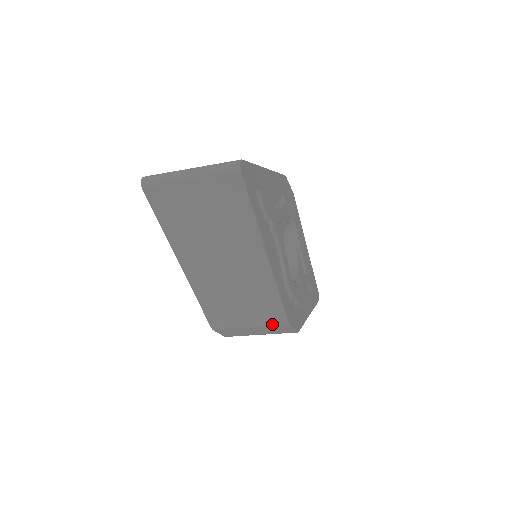
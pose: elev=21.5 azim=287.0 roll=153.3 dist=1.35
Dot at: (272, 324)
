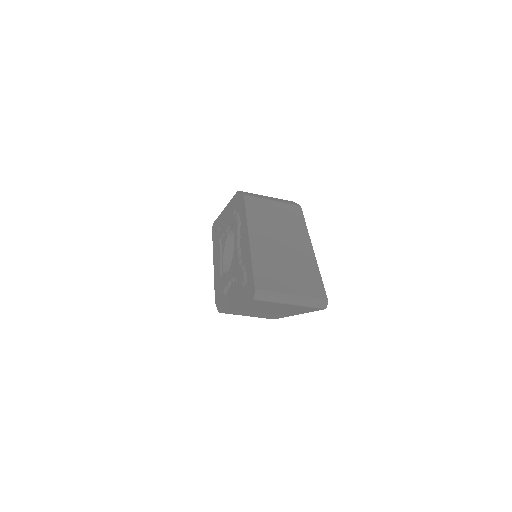
Dot at: occluded
